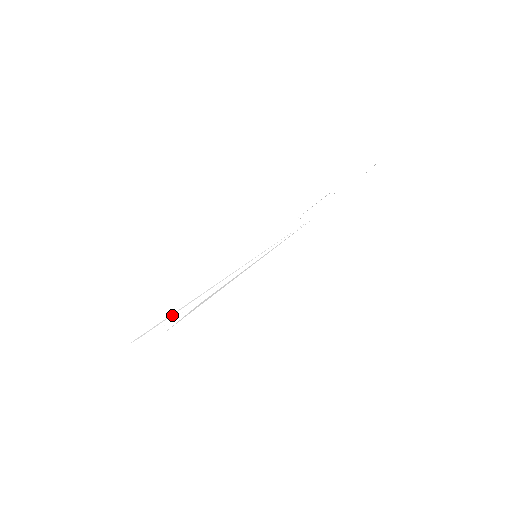
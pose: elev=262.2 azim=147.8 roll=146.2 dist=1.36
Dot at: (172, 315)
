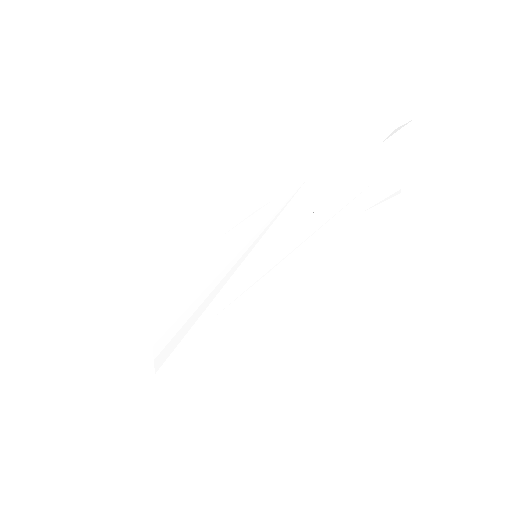
Dot at: (188, 336)
